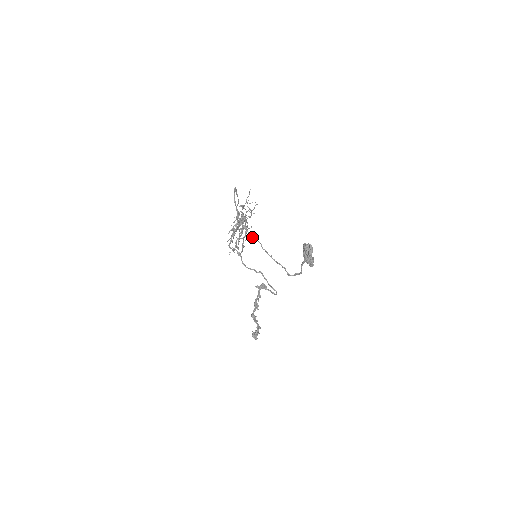
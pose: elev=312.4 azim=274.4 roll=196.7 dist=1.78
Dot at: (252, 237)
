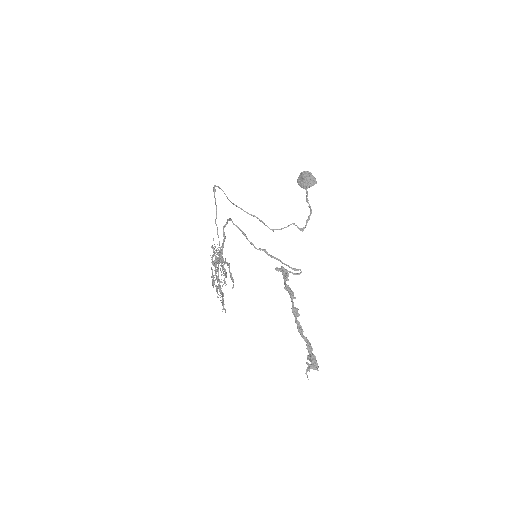
Dot at: occluded
